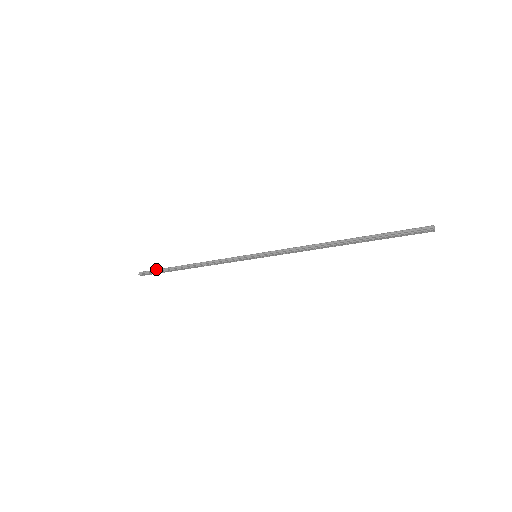
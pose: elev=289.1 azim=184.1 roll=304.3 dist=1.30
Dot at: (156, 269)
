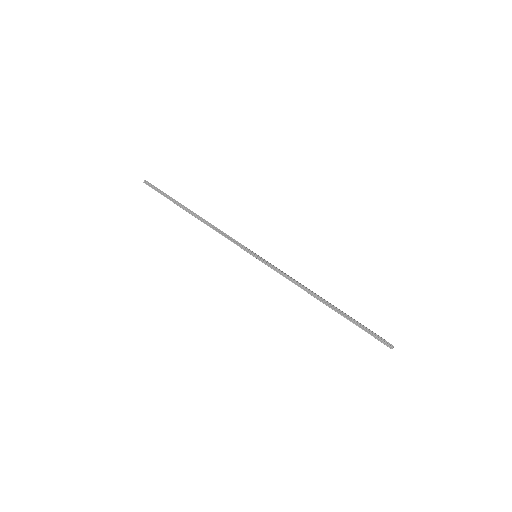
Dot at: occluded
